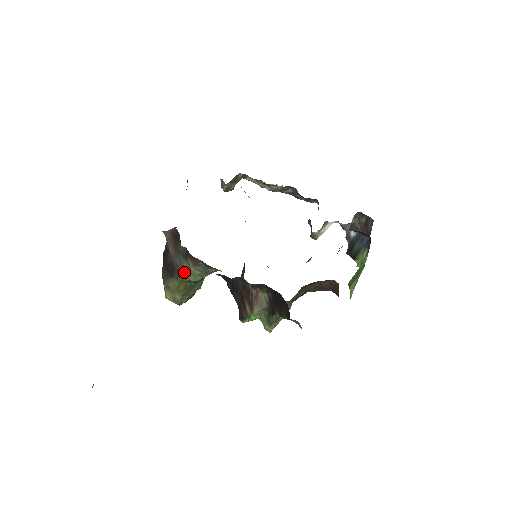
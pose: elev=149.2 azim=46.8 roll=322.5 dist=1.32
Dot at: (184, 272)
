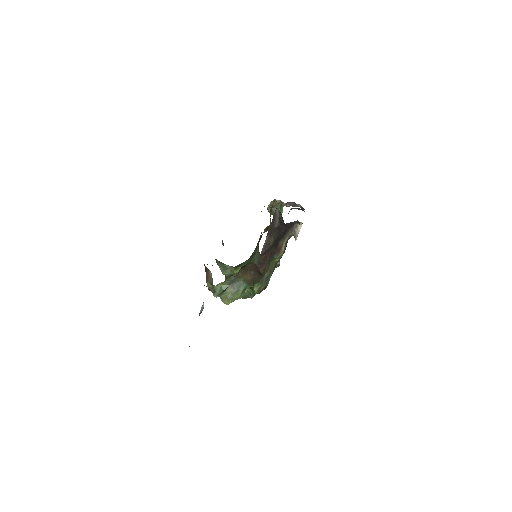
Dot at: occluded
